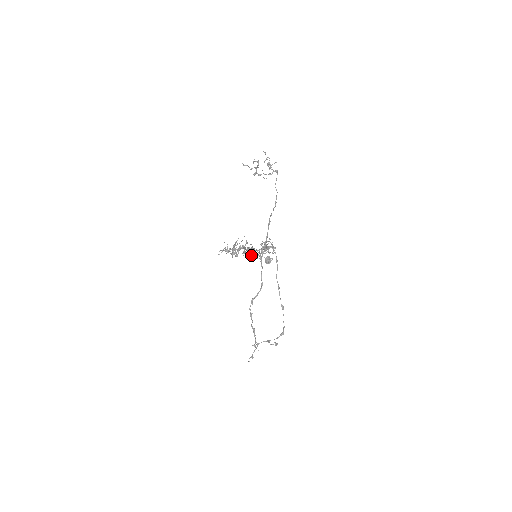
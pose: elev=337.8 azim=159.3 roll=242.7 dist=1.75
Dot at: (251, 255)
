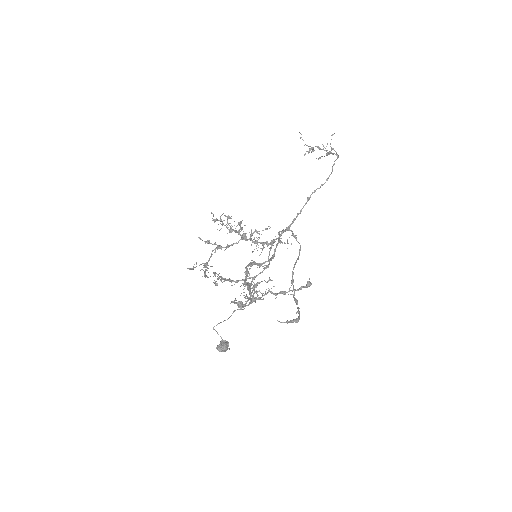
Dot at: (231, 280)
